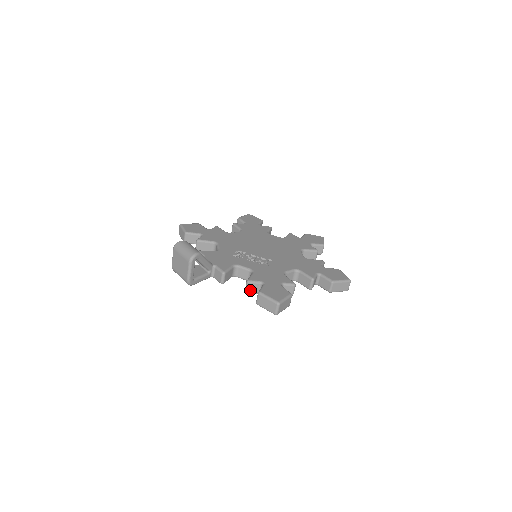
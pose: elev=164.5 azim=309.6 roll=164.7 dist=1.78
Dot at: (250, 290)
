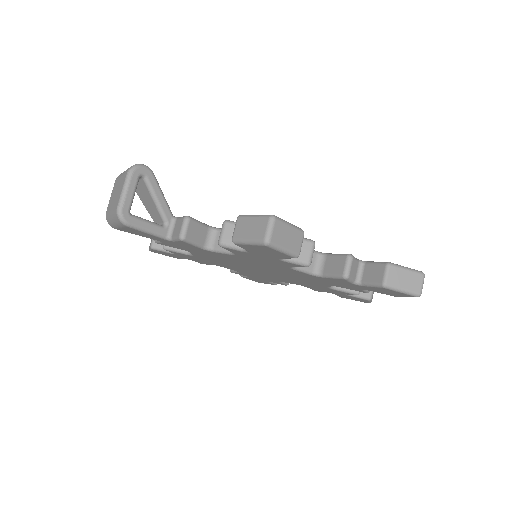
Dot at: (227, 239)
